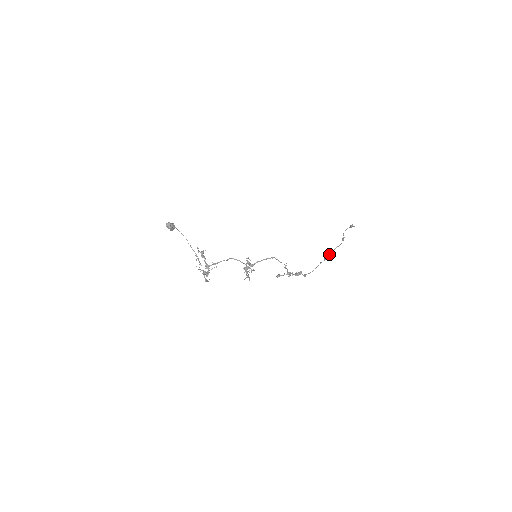
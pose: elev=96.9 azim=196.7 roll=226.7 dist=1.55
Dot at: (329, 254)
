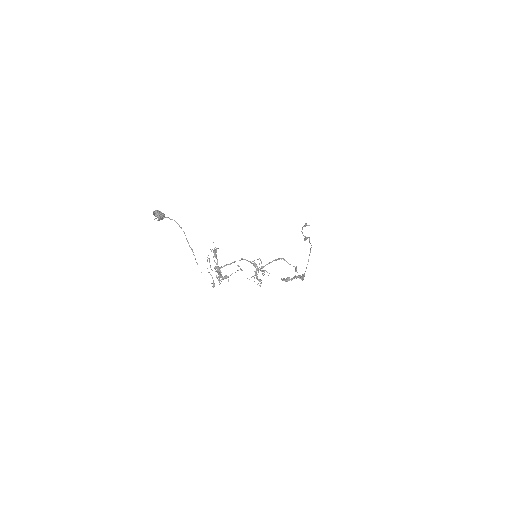
Dot at: (309, 255)
